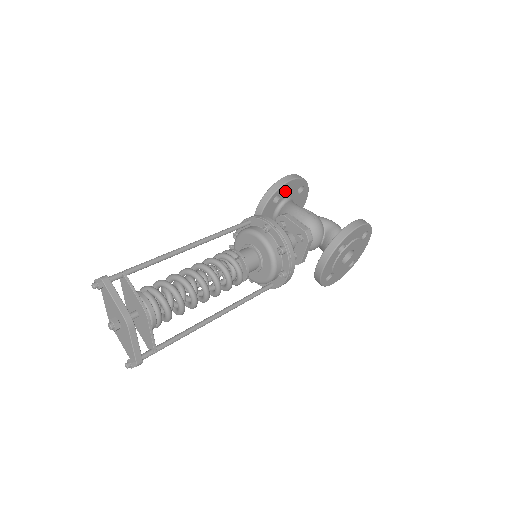
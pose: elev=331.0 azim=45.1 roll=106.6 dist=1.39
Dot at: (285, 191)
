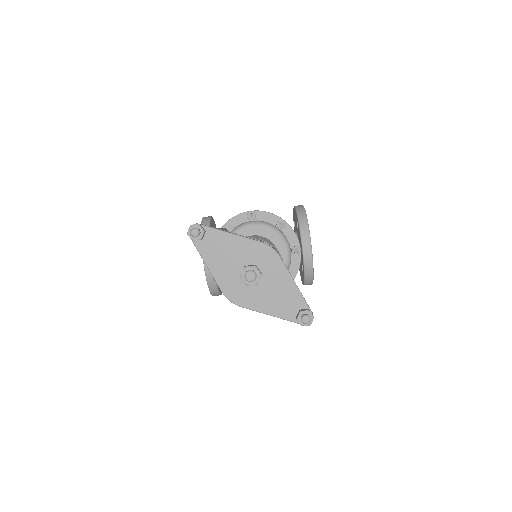
Dot at: occluded
